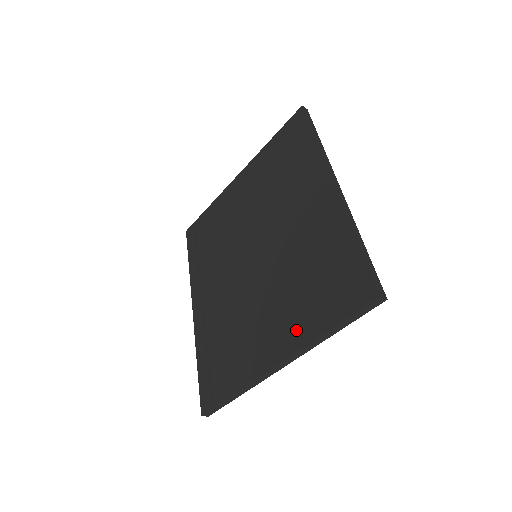
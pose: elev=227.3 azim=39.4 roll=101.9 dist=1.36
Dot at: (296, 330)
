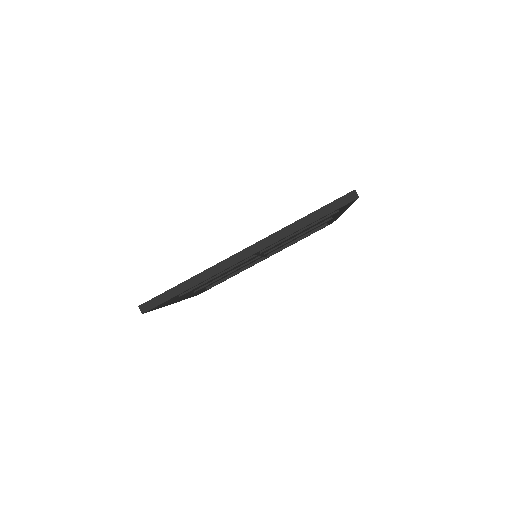
Dot at: occluded
